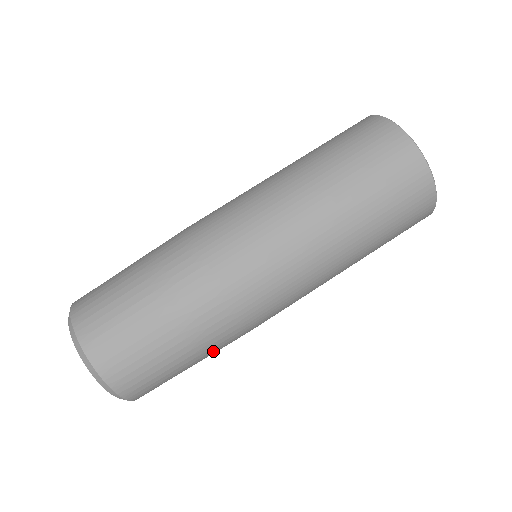
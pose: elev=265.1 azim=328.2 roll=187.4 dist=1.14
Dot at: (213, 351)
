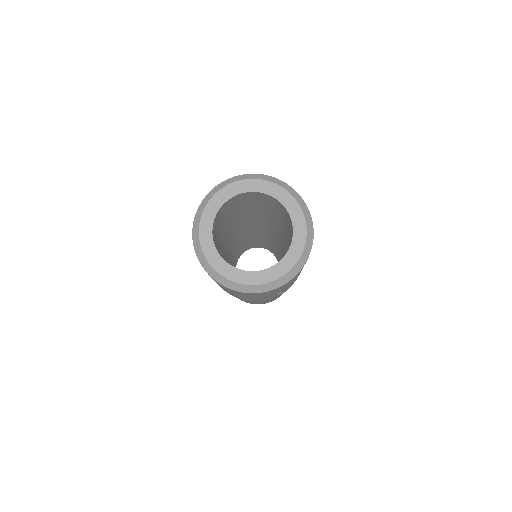
Dot at: occluded
